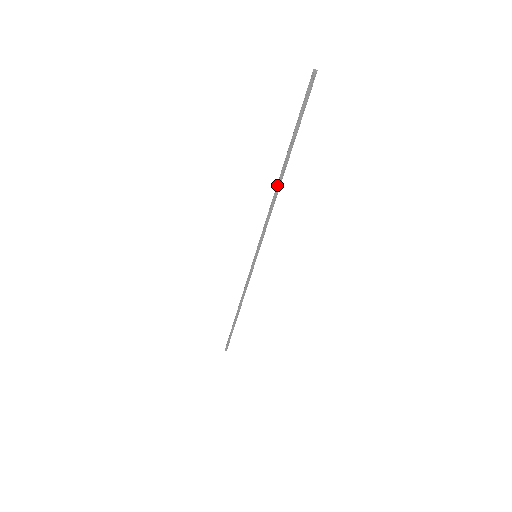
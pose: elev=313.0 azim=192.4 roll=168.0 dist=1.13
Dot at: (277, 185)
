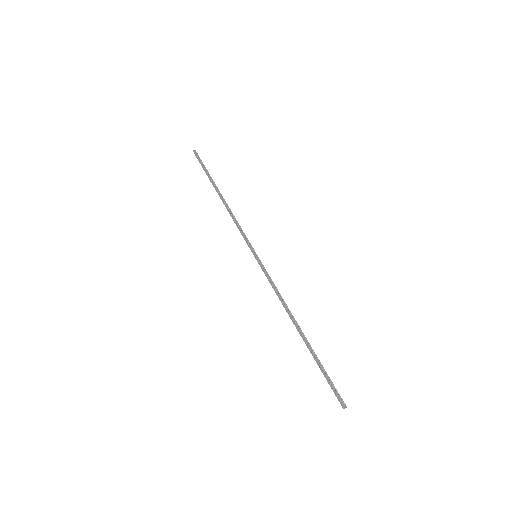
Dot at: occluded
